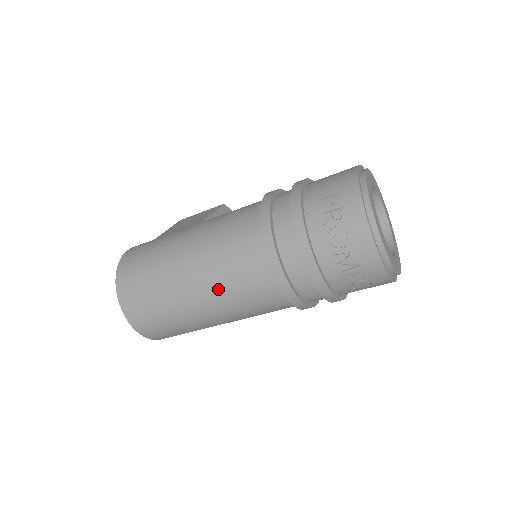
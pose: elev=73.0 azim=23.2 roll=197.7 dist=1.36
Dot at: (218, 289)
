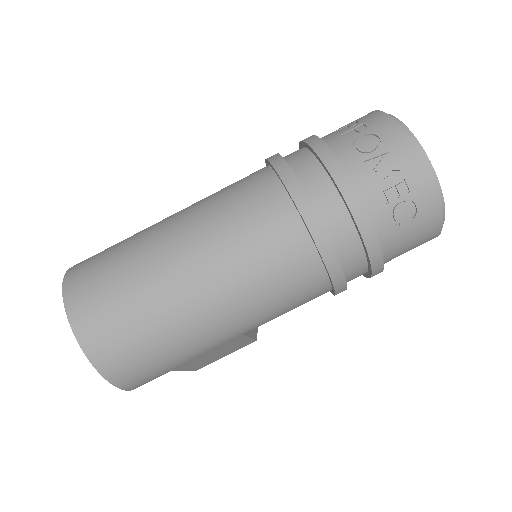
Dot at: (215, 241)
